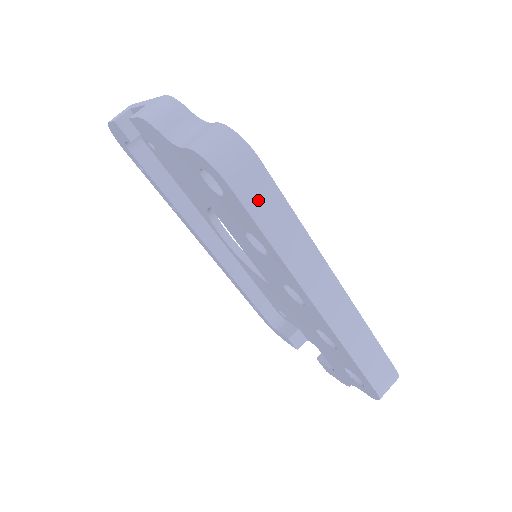
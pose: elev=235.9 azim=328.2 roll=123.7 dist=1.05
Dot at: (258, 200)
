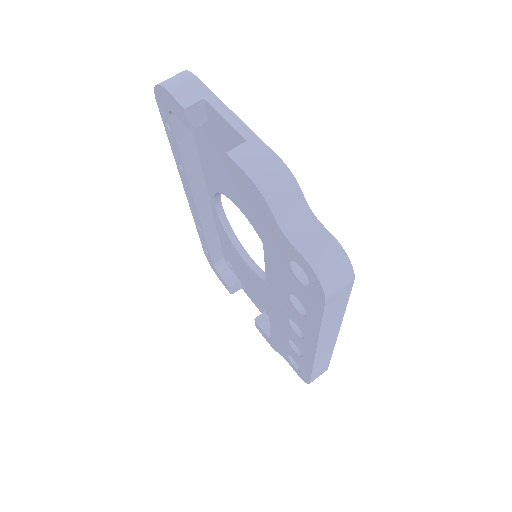
Dot at: (334, 305)
